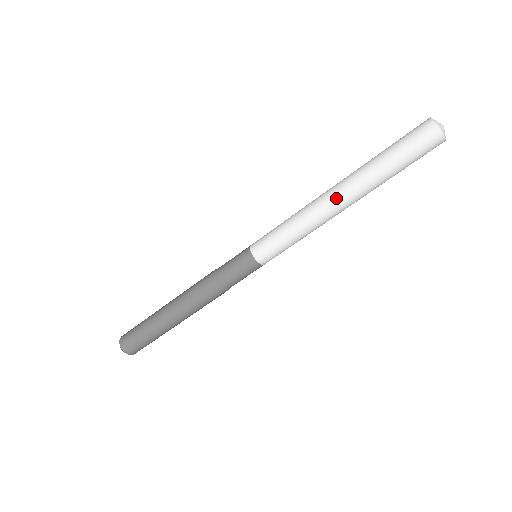
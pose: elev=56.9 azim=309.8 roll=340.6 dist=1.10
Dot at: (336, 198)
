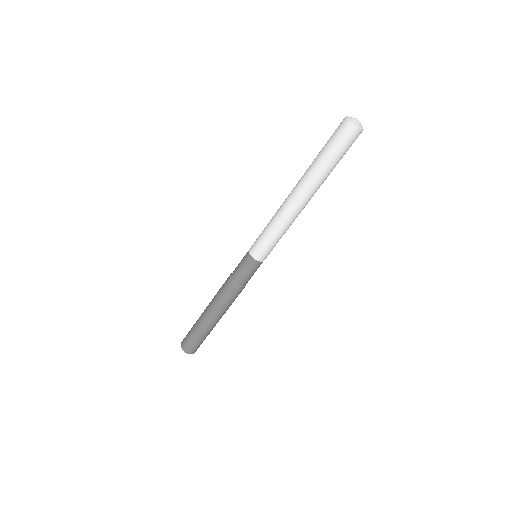
Dot at: (304, 202)
